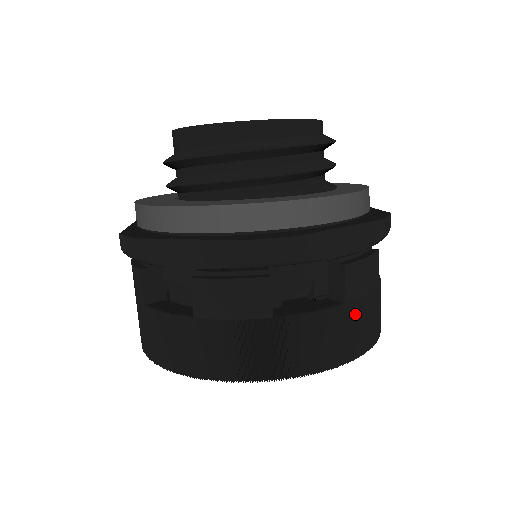
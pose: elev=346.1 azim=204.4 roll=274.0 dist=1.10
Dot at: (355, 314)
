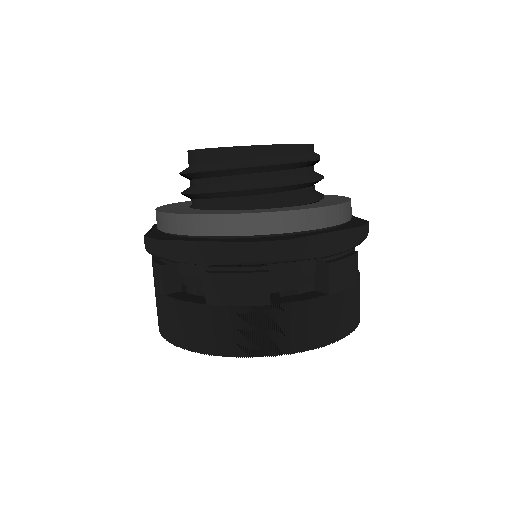
Dot at: (219, 318)
